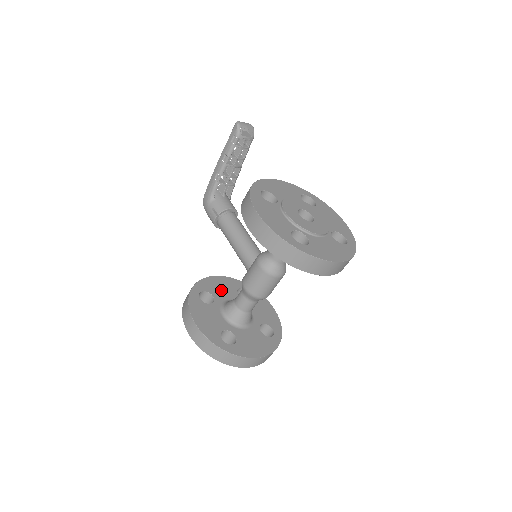
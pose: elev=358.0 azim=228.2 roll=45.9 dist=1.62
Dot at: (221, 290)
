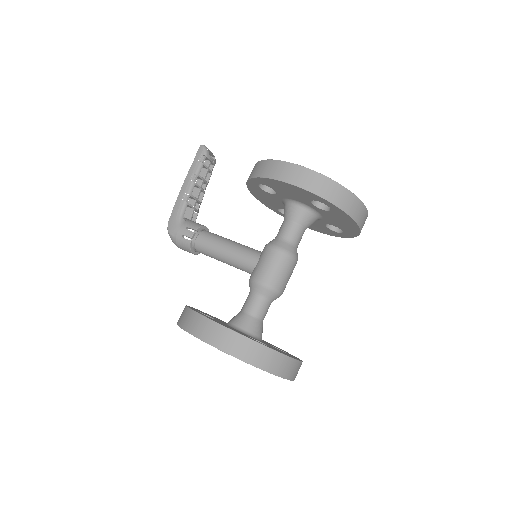
Dot at: occluded
